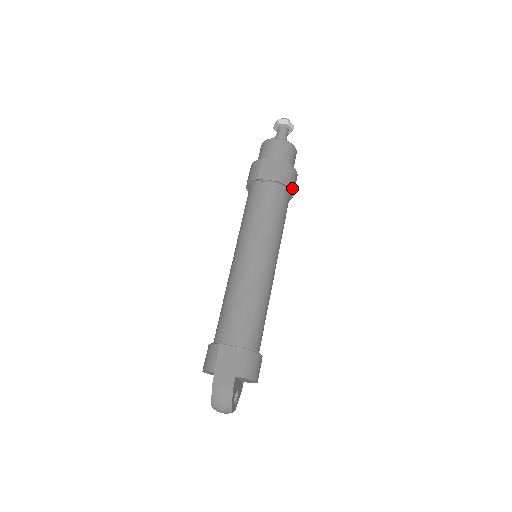
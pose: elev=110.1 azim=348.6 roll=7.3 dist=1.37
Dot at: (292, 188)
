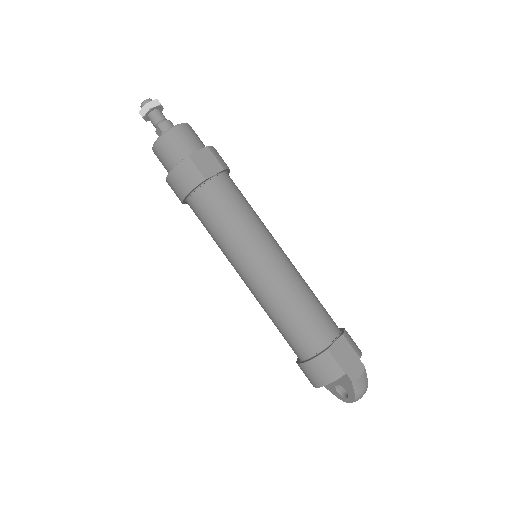
Dot at: occluded
